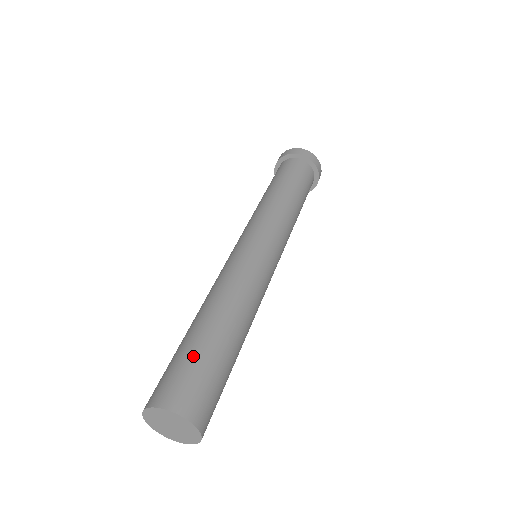
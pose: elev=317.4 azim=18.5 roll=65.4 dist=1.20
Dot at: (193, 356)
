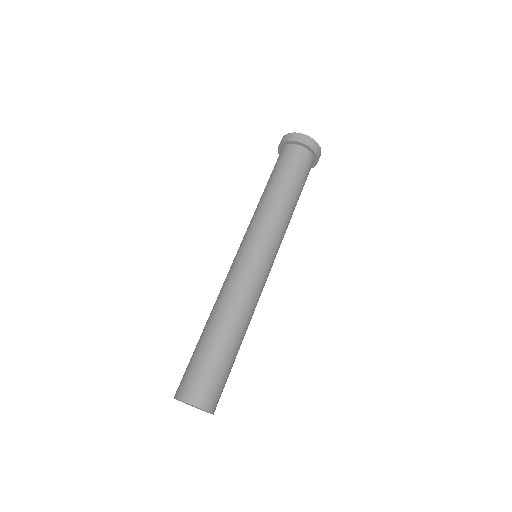
Dot at: (202, 361)
